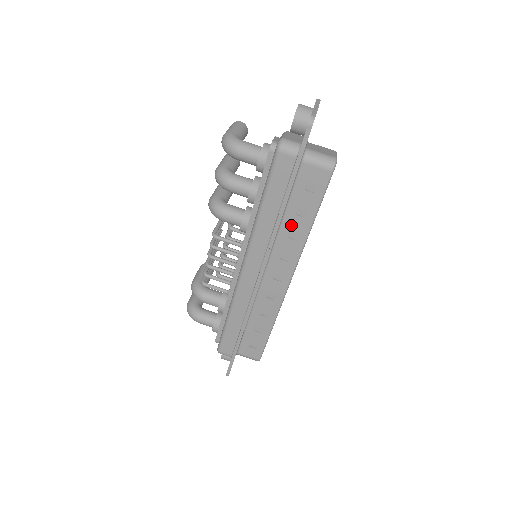
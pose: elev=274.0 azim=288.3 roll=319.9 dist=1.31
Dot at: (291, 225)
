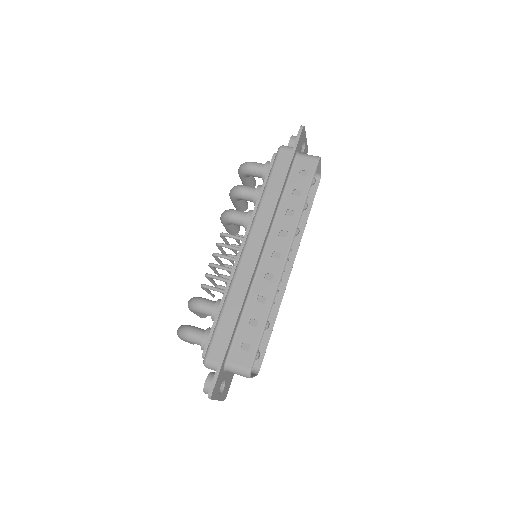
Dot at: (288, 203)
